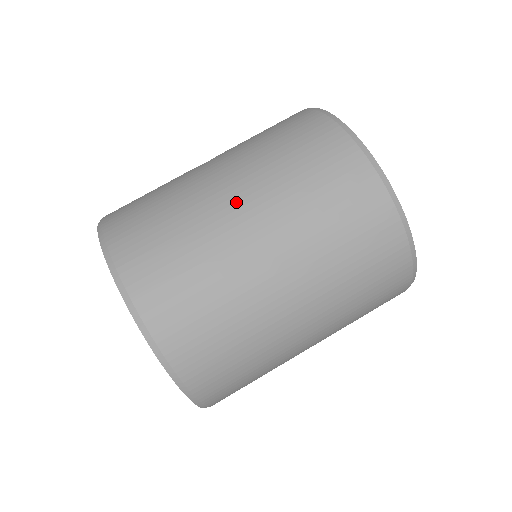
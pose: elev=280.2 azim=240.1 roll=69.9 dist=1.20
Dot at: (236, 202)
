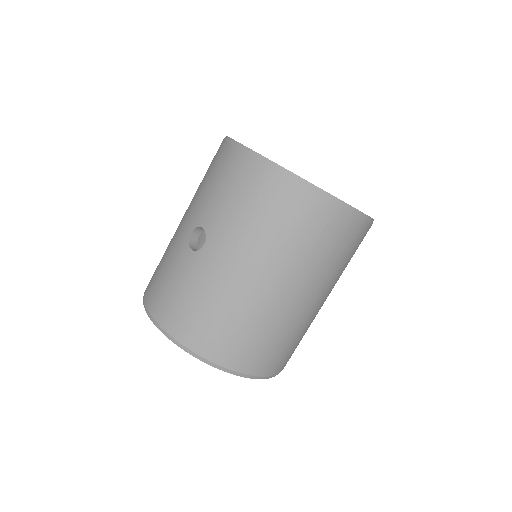
Dot at: (267, 284)
